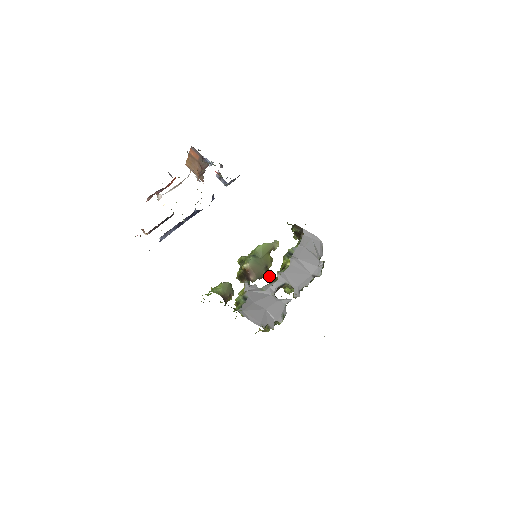
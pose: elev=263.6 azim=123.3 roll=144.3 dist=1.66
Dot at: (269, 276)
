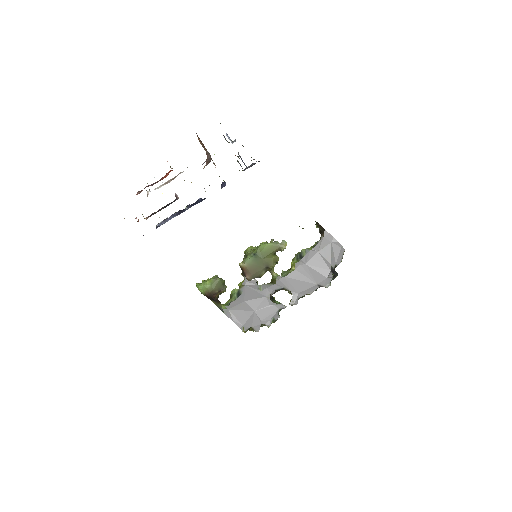
Dot at: (273, 274)
